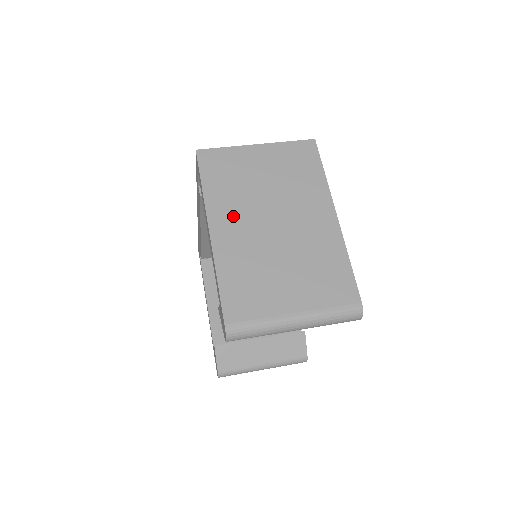
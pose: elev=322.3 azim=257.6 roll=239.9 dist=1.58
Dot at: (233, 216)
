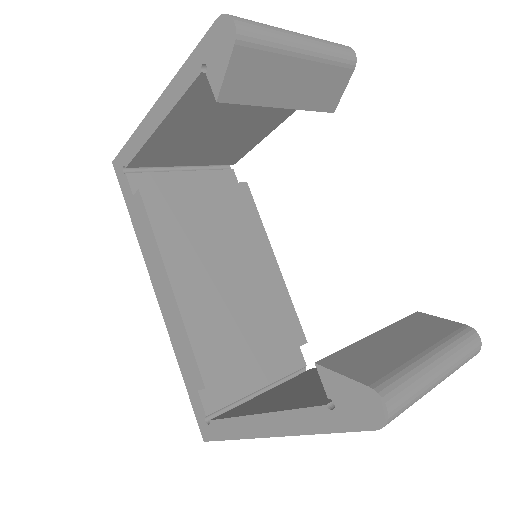
Dot at: occluded
